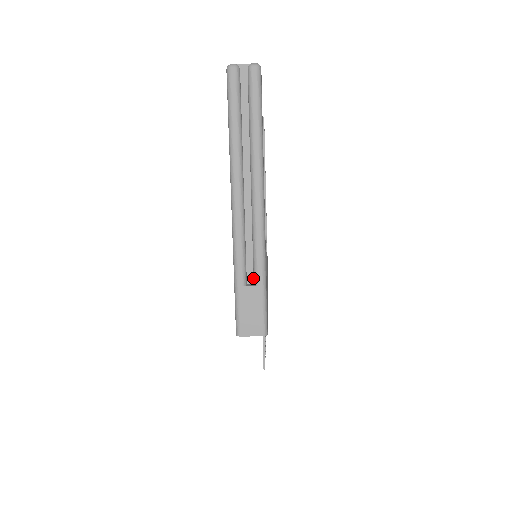
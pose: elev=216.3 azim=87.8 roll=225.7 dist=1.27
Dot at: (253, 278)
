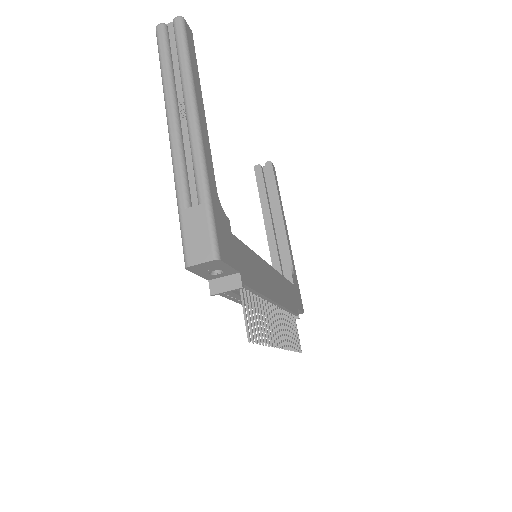
Dot at: (198, 201)
